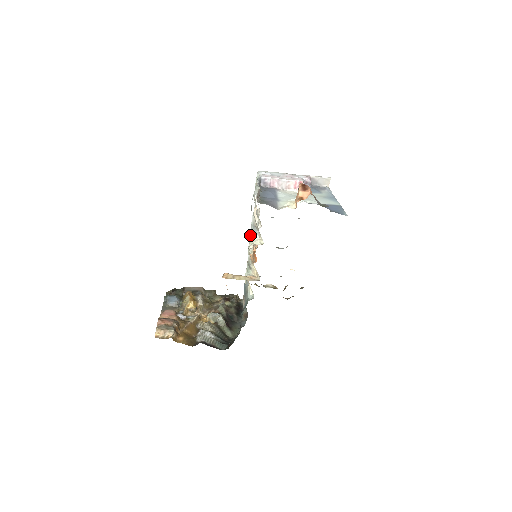
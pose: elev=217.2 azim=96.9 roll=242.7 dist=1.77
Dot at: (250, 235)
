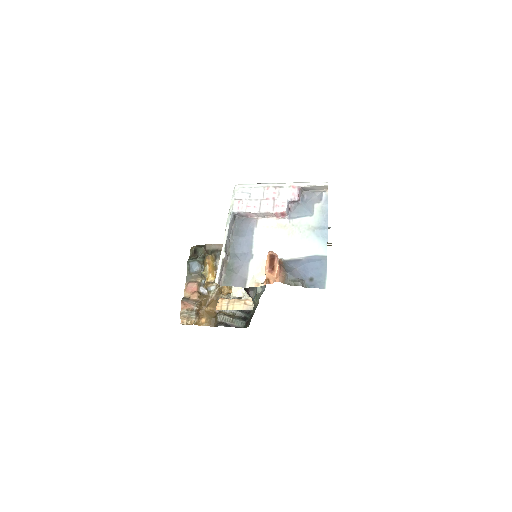
Dot at: occluded
